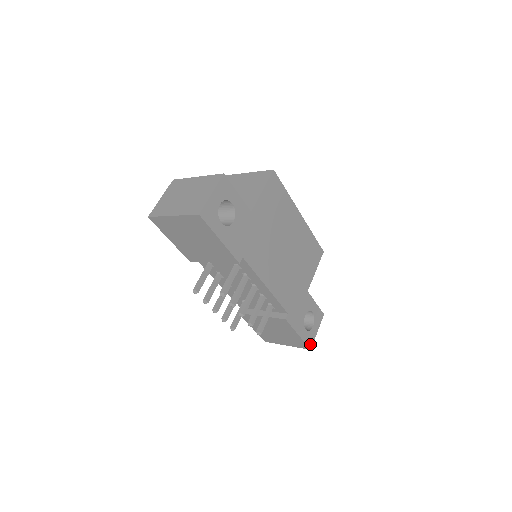
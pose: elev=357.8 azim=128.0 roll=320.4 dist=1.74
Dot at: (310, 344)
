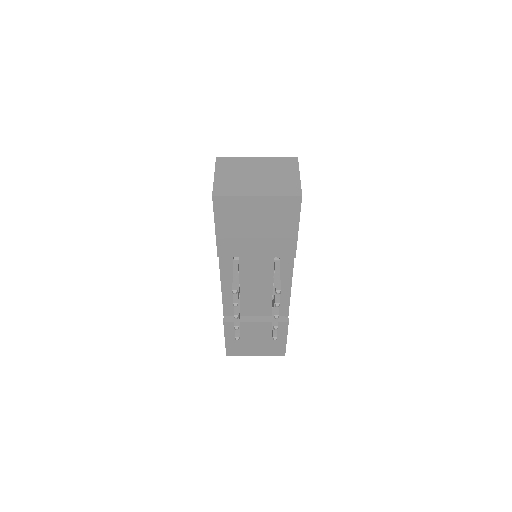
Dot at: occluded
